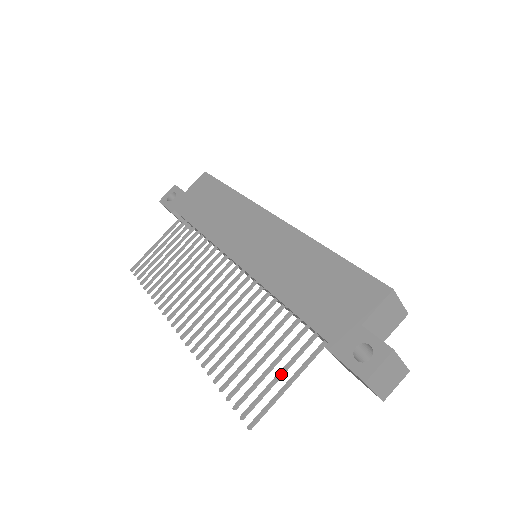
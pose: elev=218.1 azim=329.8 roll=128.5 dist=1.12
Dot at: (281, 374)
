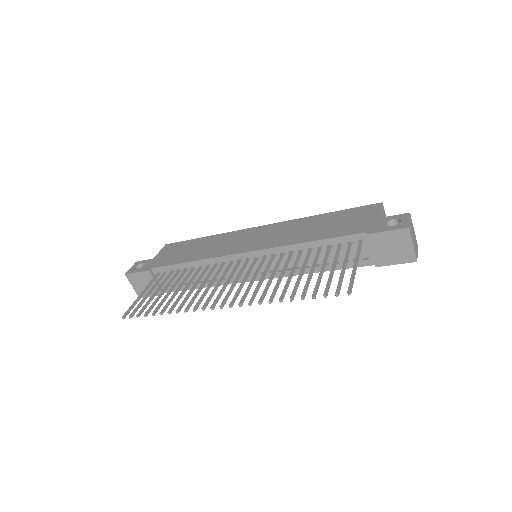
Dot at: (345, 265)
